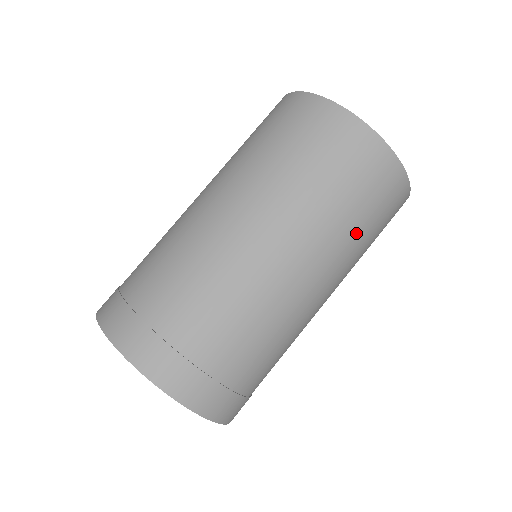
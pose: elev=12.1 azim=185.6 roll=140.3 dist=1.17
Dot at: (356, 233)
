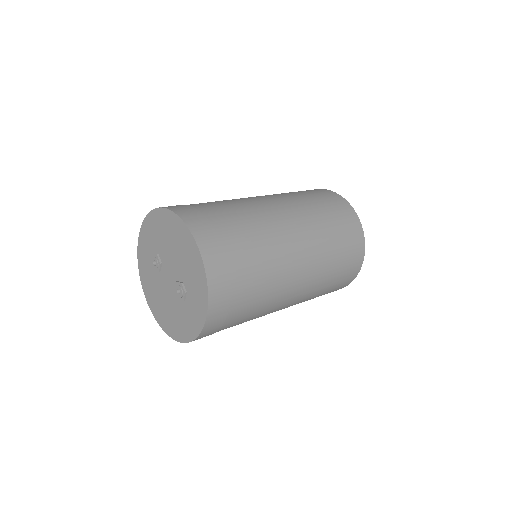
Dot at: (332, 246)
